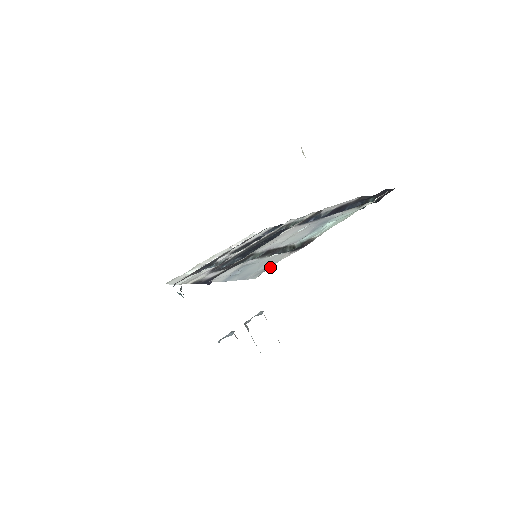
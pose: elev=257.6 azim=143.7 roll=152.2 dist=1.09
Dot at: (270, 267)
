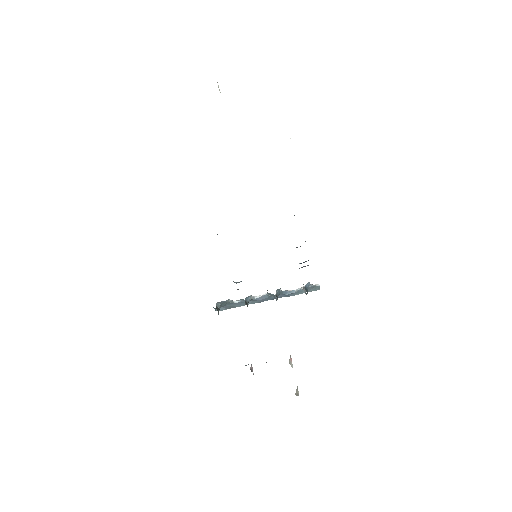
Dot at: occluded
